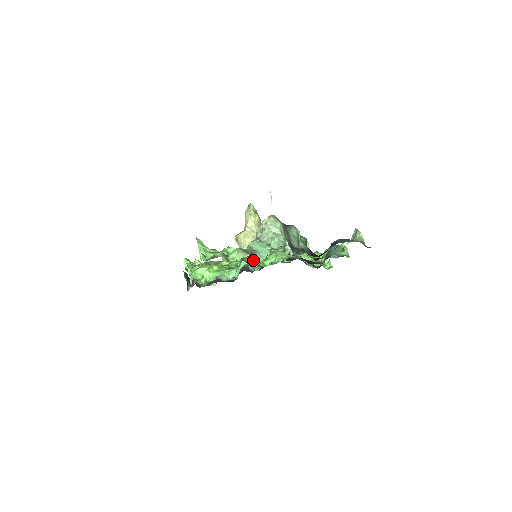
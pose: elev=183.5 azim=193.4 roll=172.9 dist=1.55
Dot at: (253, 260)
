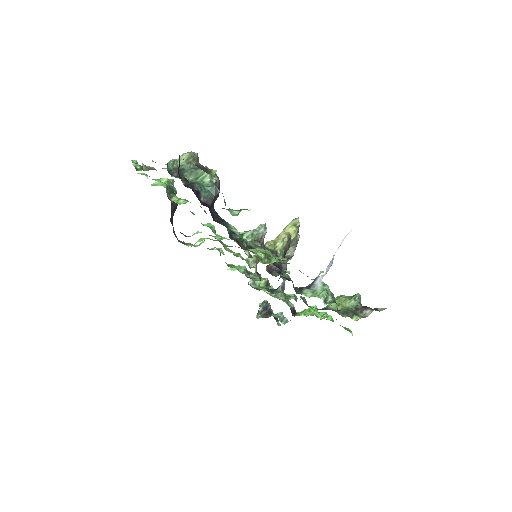
Dot at: (182, 201)
